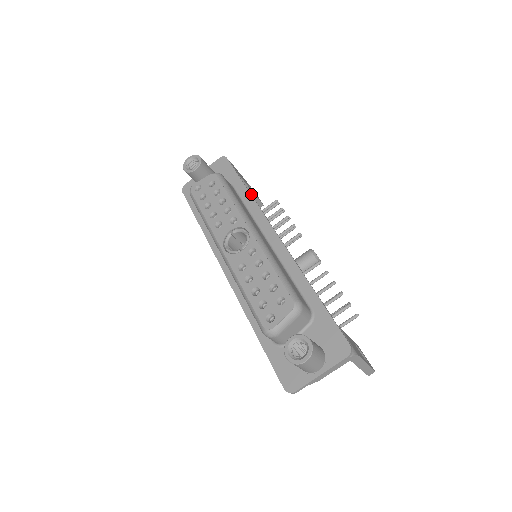
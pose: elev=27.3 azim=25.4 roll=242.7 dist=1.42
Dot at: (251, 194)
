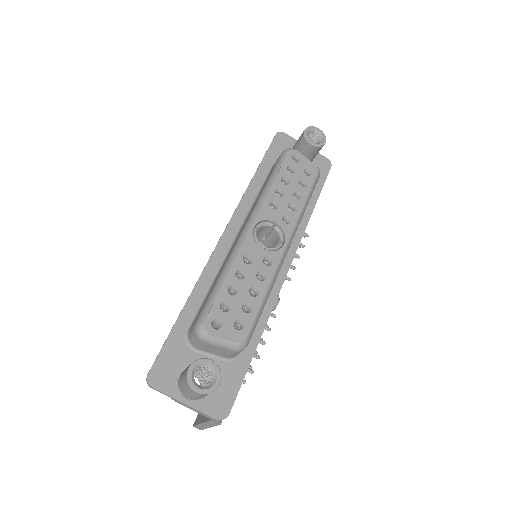
Dot at: occluded
